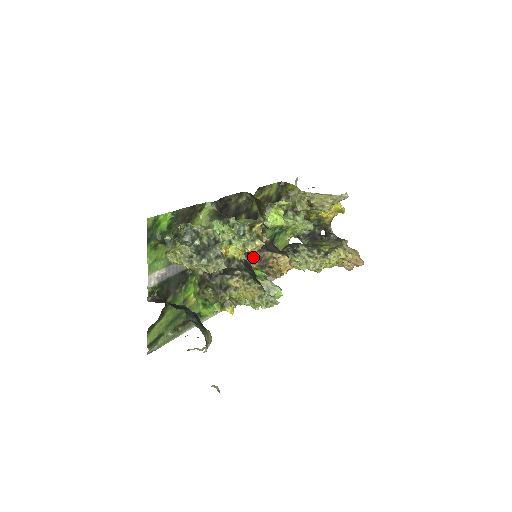
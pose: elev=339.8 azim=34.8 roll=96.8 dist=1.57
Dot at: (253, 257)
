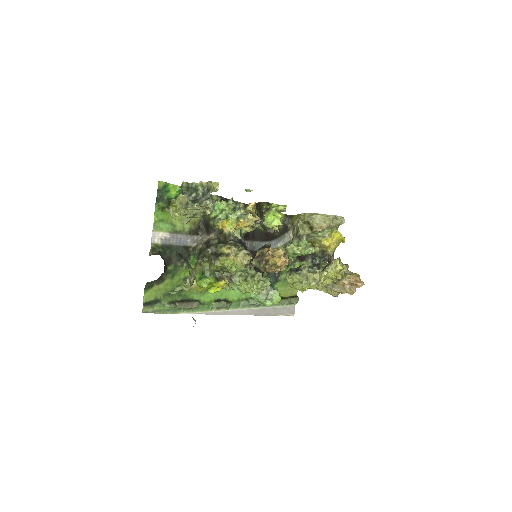
Dot at: occluded
